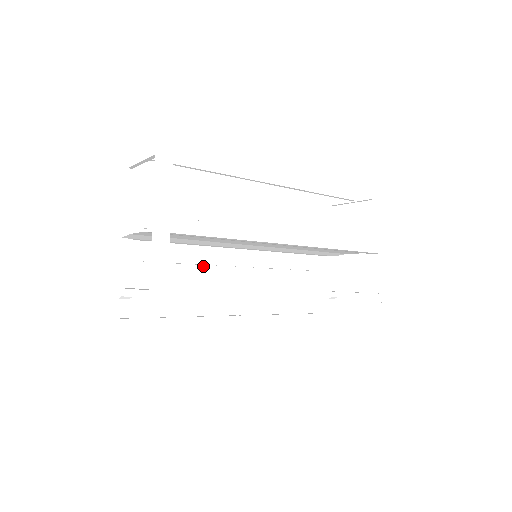
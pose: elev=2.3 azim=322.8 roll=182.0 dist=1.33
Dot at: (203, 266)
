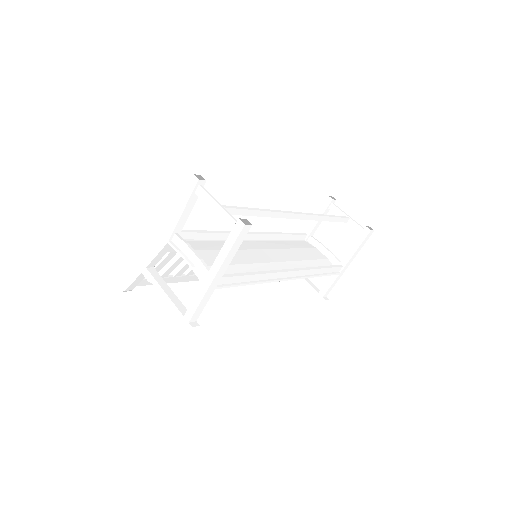
Dot at: occluded
